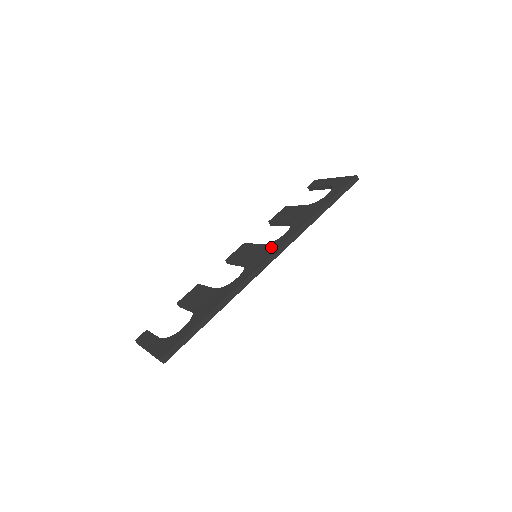
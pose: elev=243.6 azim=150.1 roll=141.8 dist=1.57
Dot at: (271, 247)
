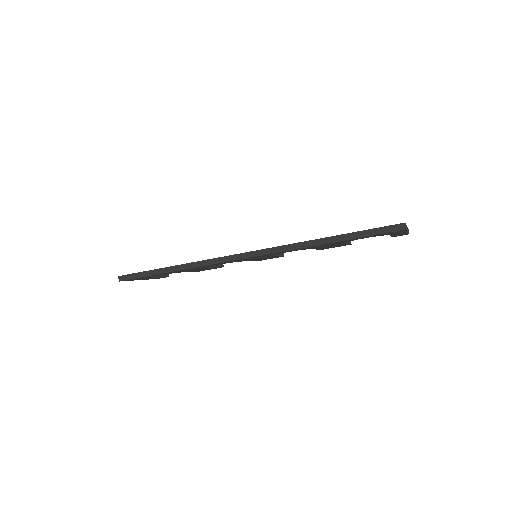
Dot at: occluded
